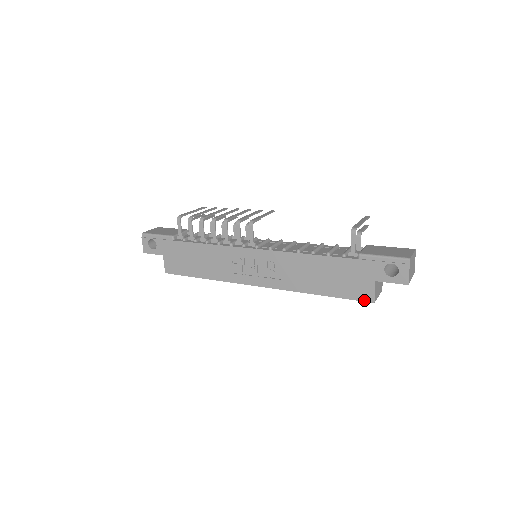
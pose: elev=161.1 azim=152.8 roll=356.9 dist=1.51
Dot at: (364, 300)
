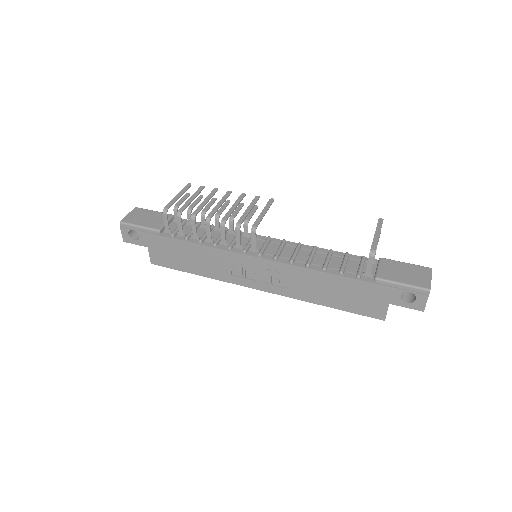
Dot at: (374, 317)
